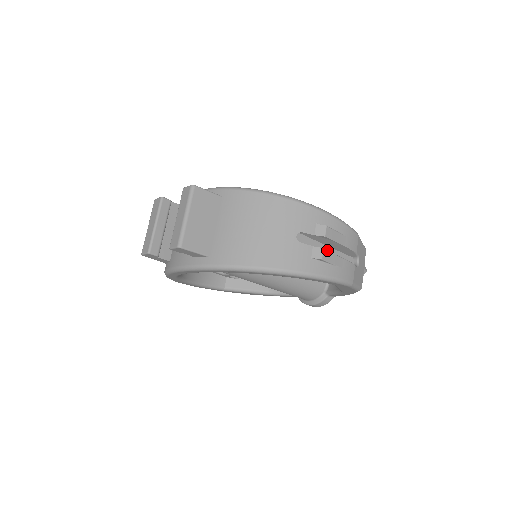
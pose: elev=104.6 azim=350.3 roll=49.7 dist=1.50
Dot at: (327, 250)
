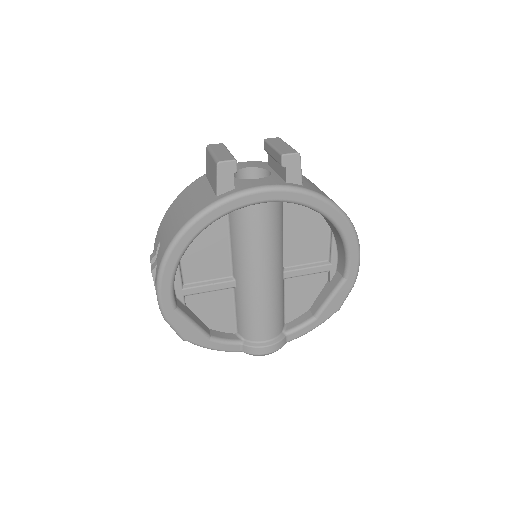
Dot at: occluded
